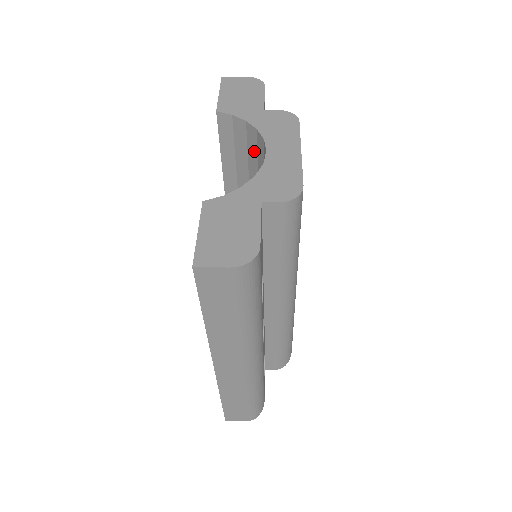
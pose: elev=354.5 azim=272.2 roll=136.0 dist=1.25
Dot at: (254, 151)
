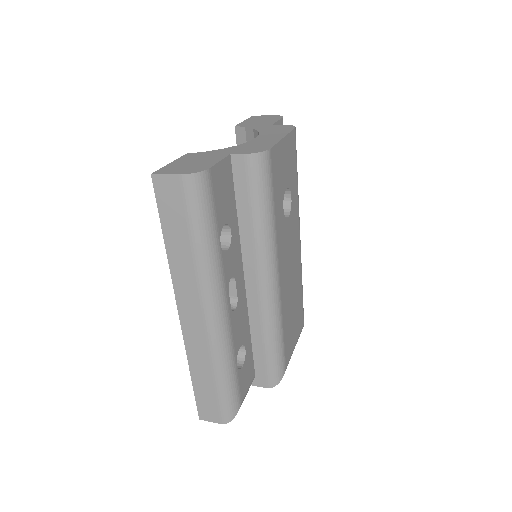
Dot at: occluded
